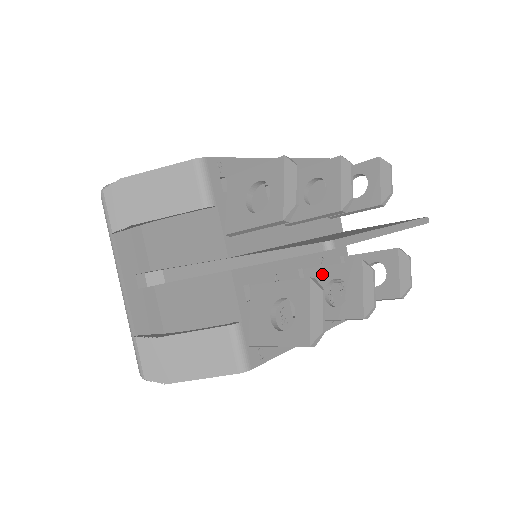
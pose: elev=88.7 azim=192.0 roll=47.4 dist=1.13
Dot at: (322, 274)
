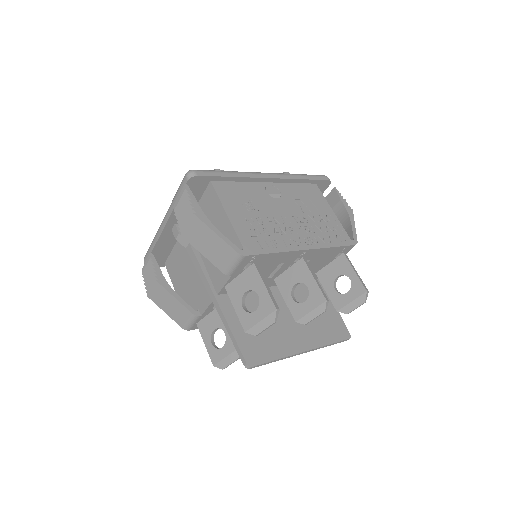
Dot at: occluded
